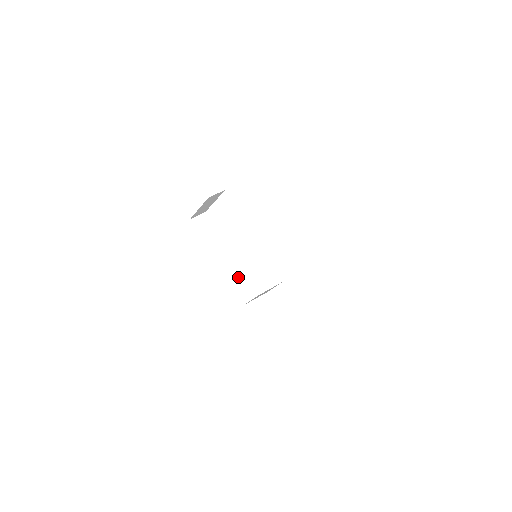
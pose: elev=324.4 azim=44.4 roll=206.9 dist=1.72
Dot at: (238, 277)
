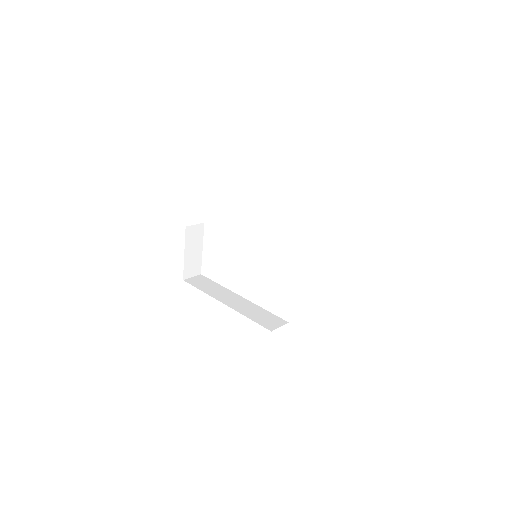
Dot at: (255, 311)
